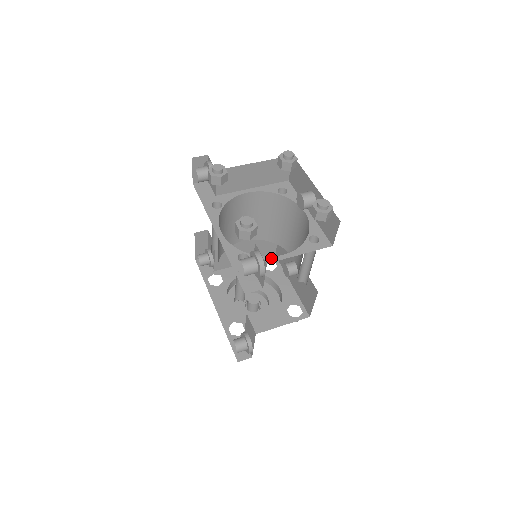
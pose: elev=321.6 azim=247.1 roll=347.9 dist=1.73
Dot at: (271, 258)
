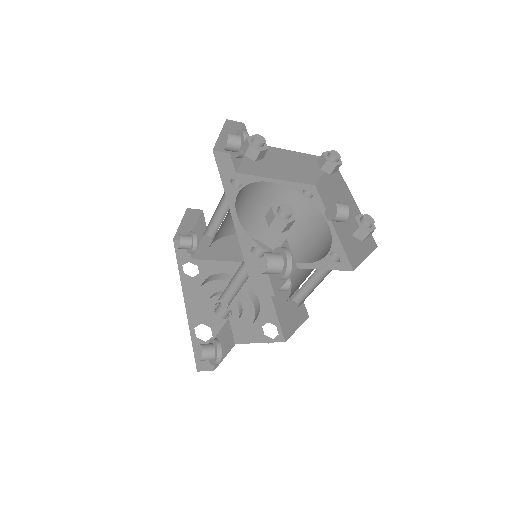
Dot at: occluded
